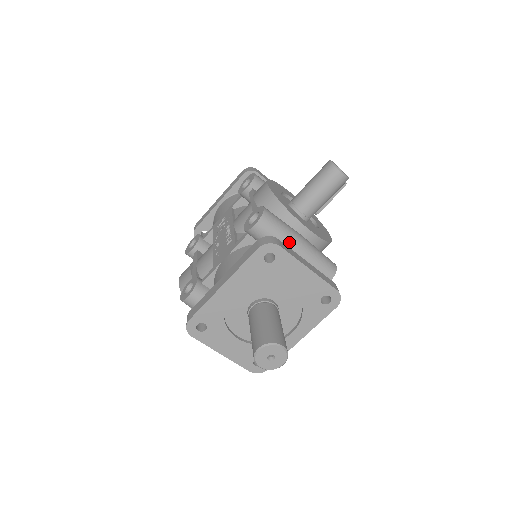
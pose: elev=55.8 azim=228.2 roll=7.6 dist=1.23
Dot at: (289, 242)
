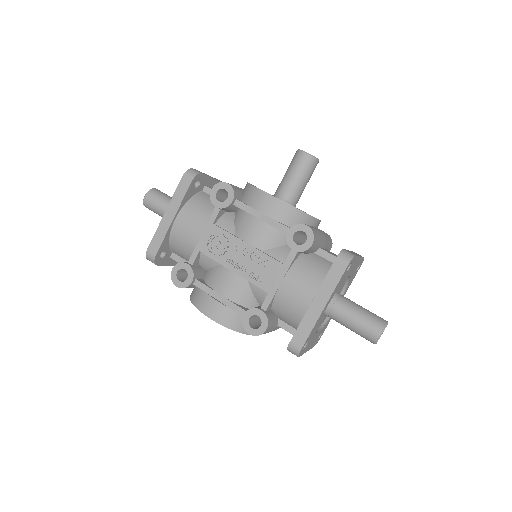
Dot at: (322, 241)
